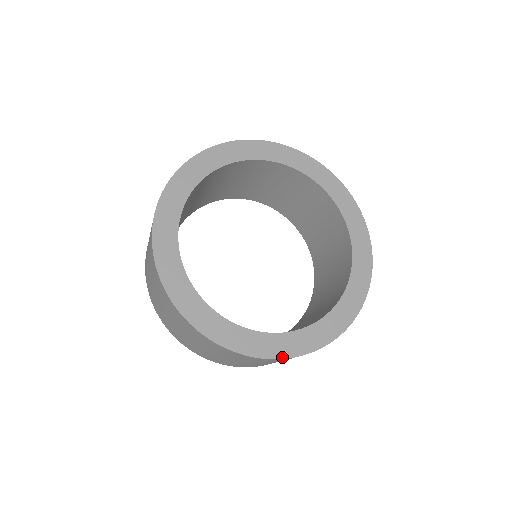
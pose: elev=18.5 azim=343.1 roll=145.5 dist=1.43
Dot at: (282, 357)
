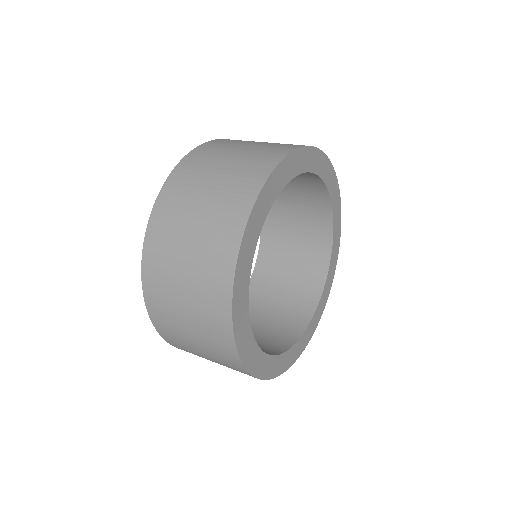
Dot at: (289, 367)
